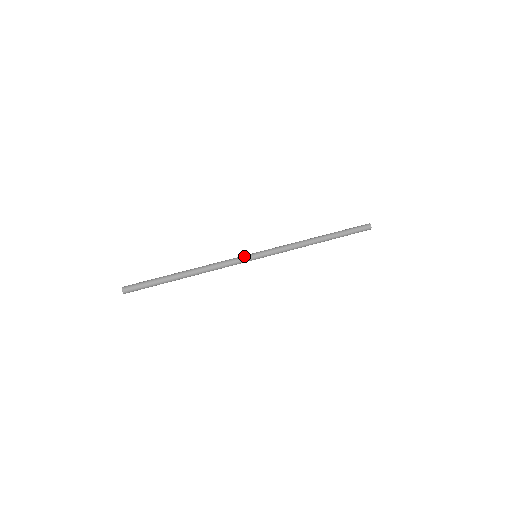
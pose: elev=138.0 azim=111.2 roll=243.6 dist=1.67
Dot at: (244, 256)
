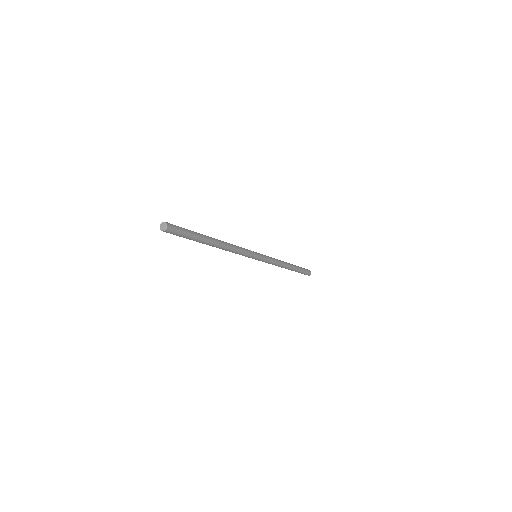
Dot at: occluded
